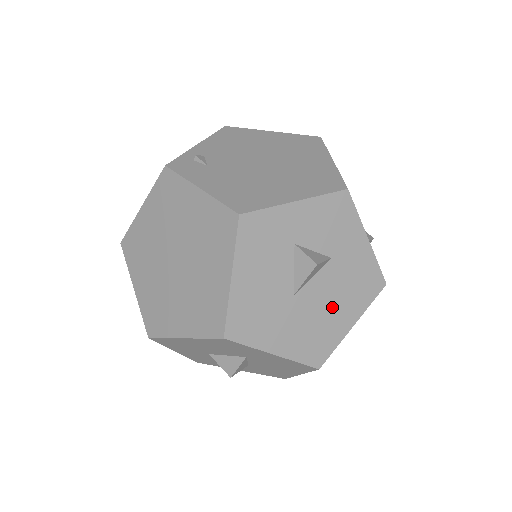
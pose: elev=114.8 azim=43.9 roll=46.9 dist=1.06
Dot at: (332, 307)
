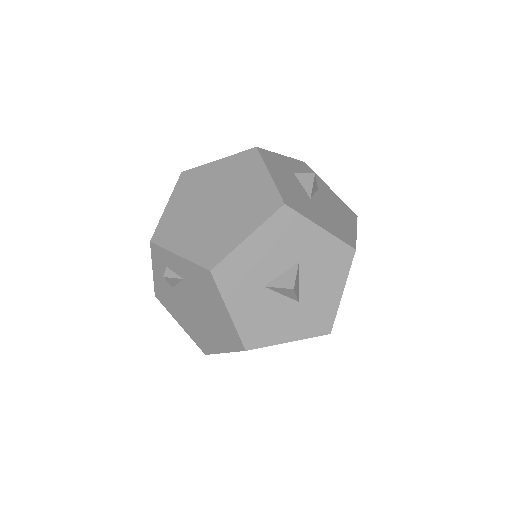
Dot at: (337, 215)
